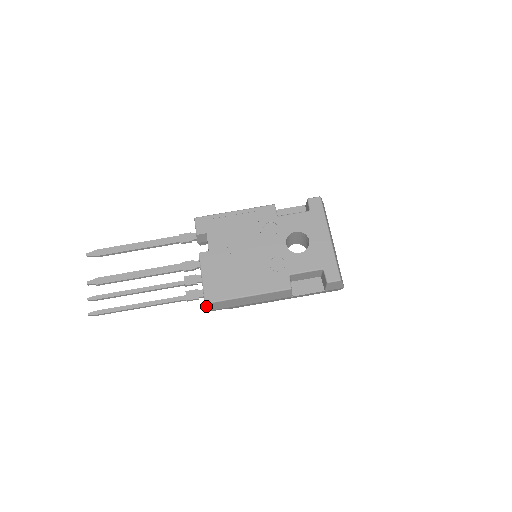
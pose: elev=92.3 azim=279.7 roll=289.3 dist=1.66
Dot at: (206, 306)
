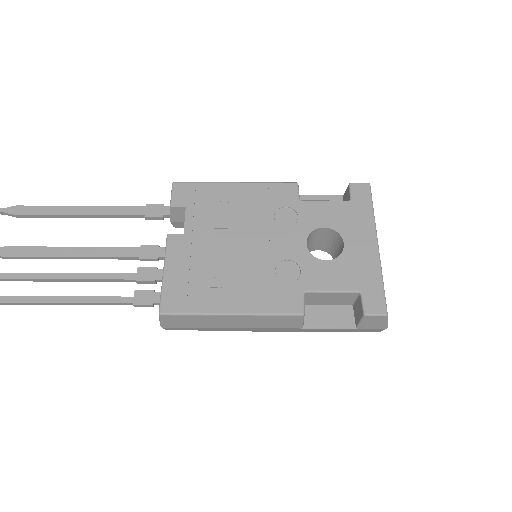
Dot at: (161, 319)
